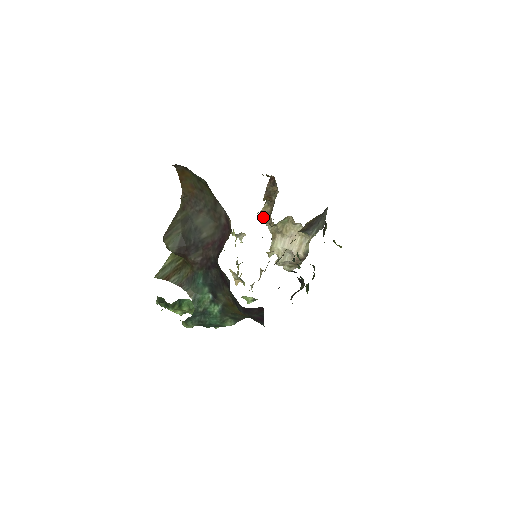
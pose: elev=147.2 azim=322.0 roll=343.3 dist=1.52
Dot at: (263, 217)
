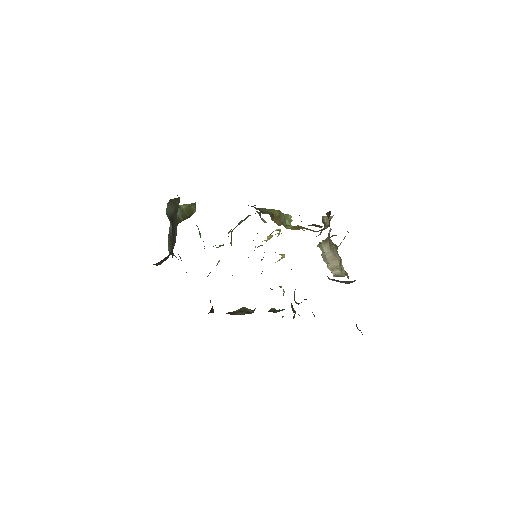
Dot at: (324, 222)
